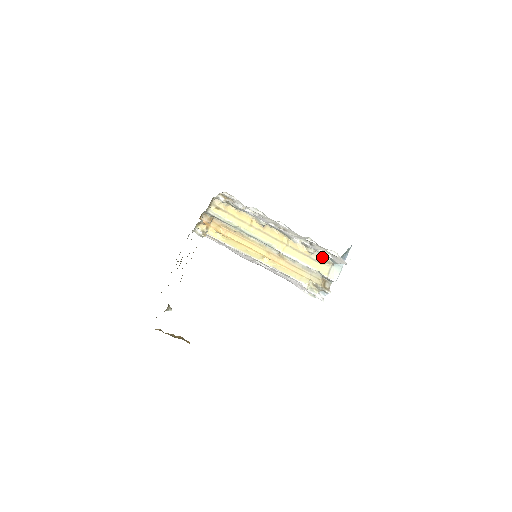
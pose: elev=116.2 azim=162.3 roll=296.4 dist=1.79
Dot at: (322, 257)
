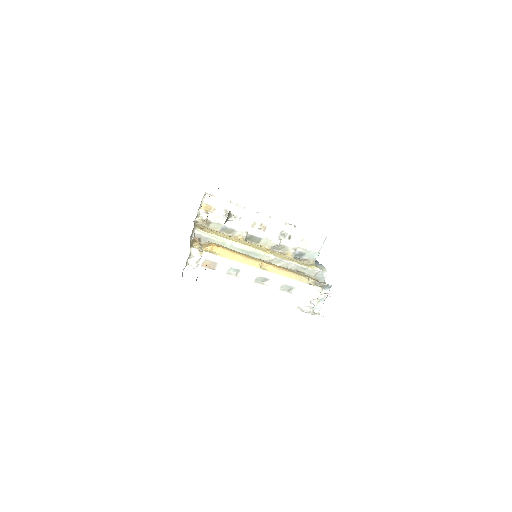
Dot at: (303, 260)
